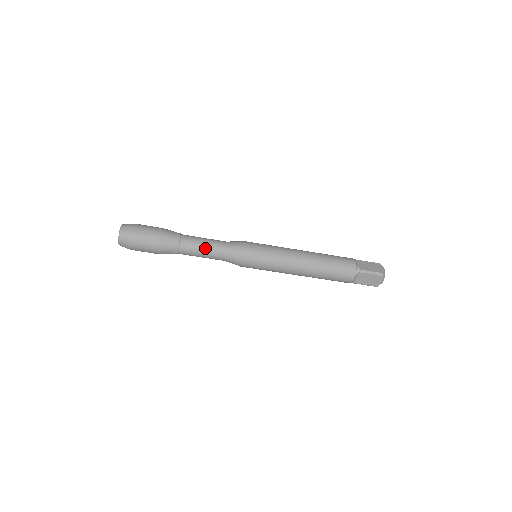
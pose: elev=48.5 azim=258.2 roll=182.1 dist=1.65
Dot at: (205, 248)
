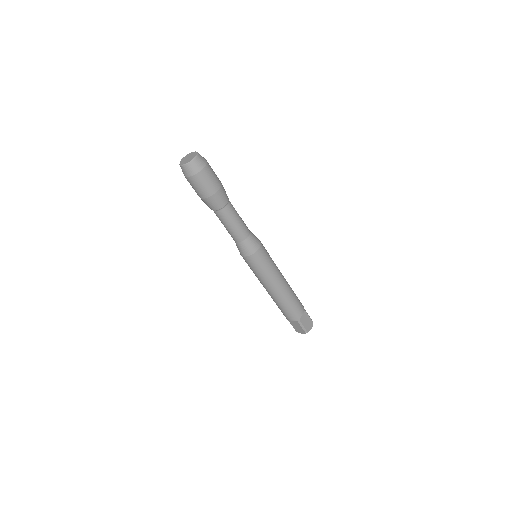
Dot at: (241, 218)
